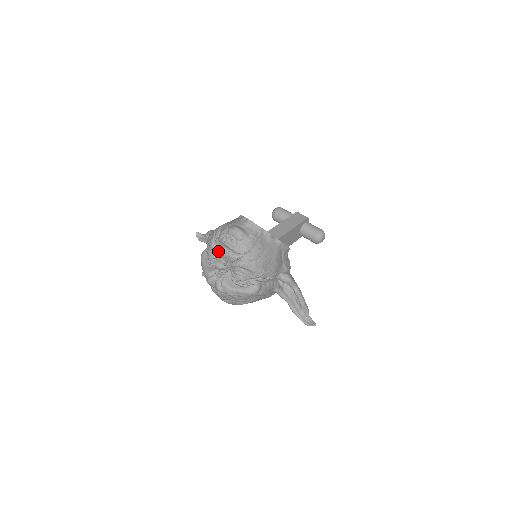
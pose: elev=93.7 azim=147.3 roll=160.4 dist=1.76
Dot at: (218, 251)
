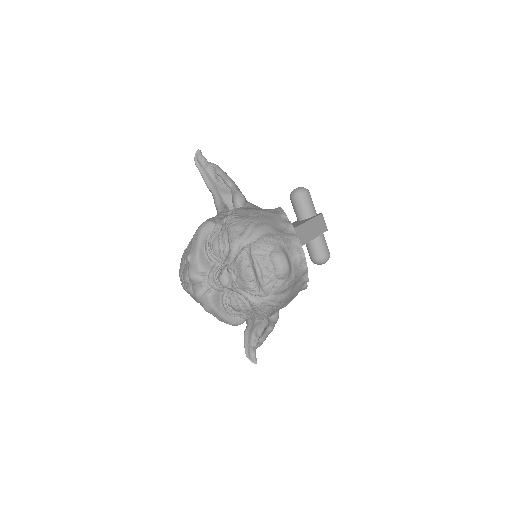
Dot at: (239, 265)
